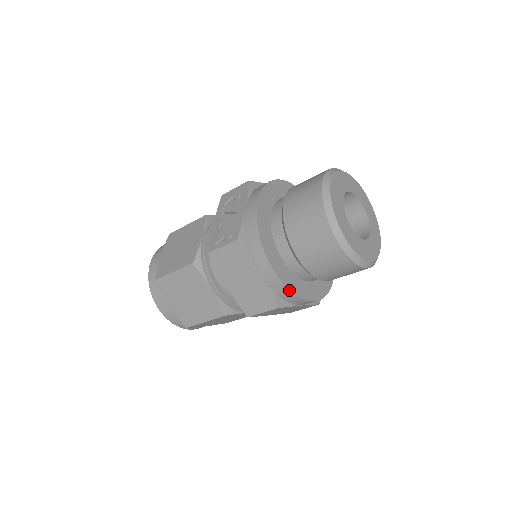
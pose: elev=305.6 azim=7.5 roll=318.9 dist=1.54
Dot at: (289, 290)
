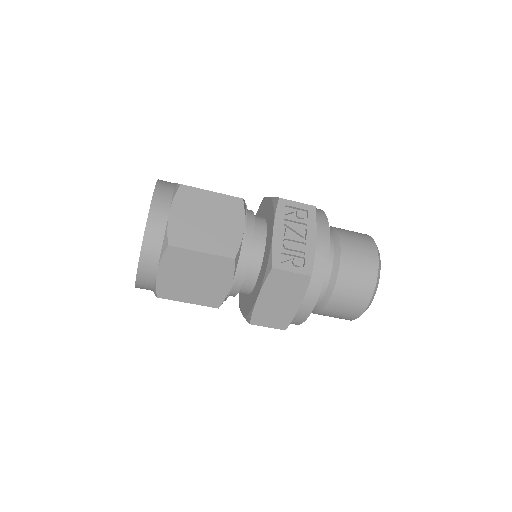
Dot at: (304, 321)
